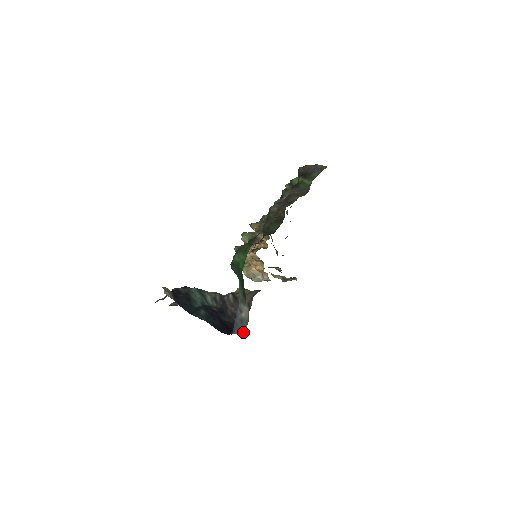
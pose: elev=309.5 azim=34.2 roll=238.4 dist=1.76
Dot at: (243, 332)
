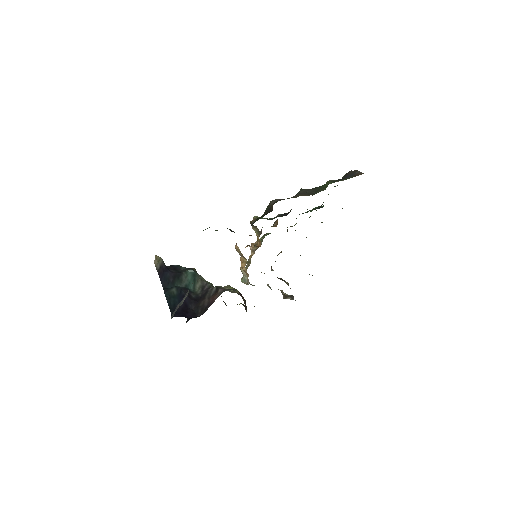
Dot at: (172, 316)
